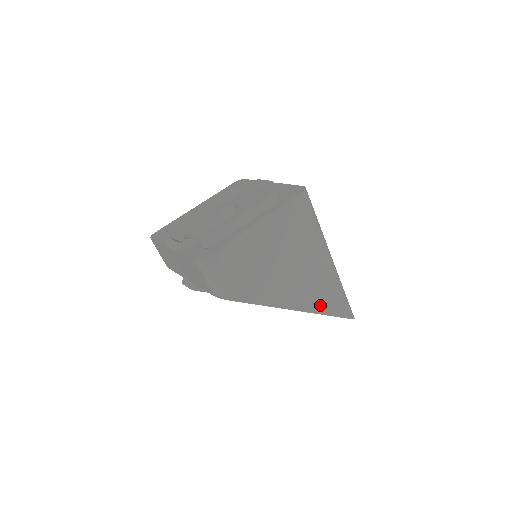
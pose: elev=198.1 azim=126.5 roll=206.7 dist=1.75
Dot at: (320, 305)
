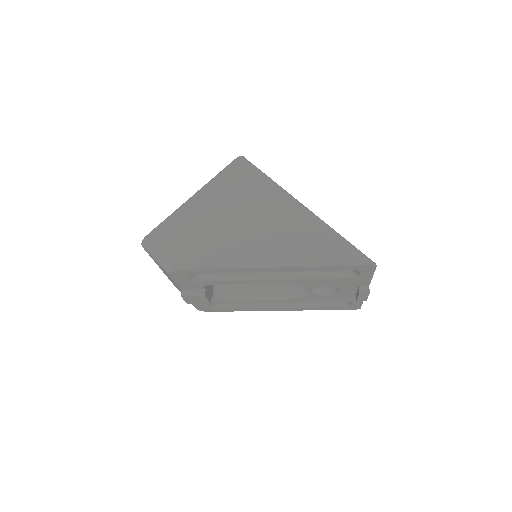
Dot at: (305, 256)
